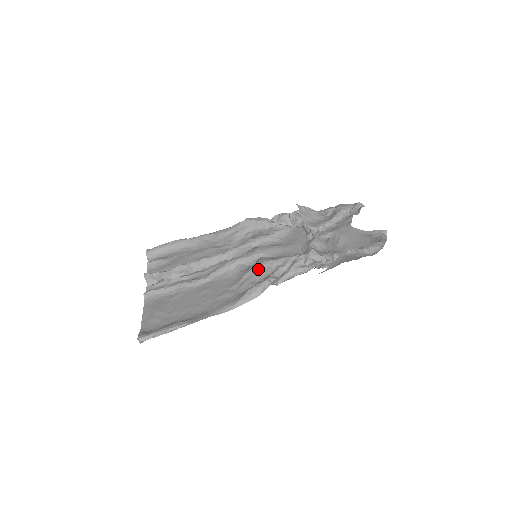
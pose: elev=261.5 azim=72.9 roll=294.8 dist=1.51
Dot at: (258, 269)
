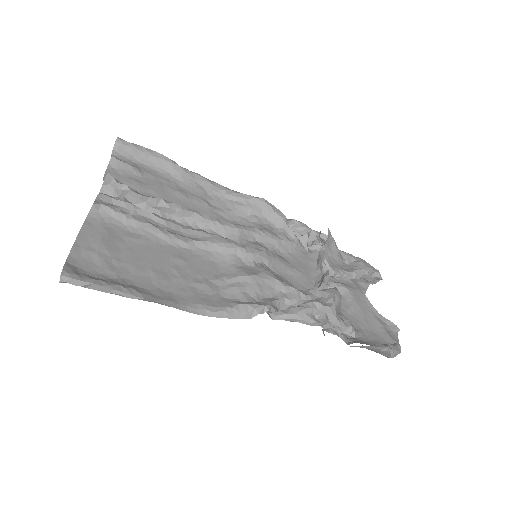
Dot at: (259, 281)
